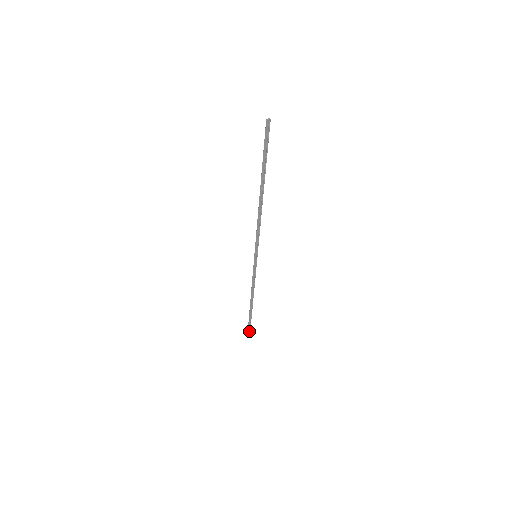
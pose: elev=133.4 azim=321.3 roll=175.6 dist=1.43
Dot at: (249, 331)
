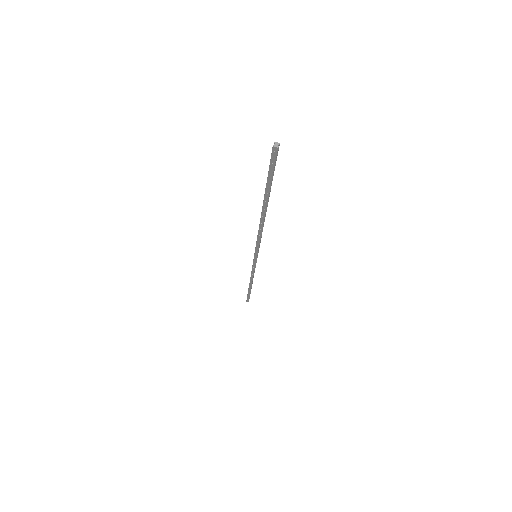
Dot at: (248, 299)
